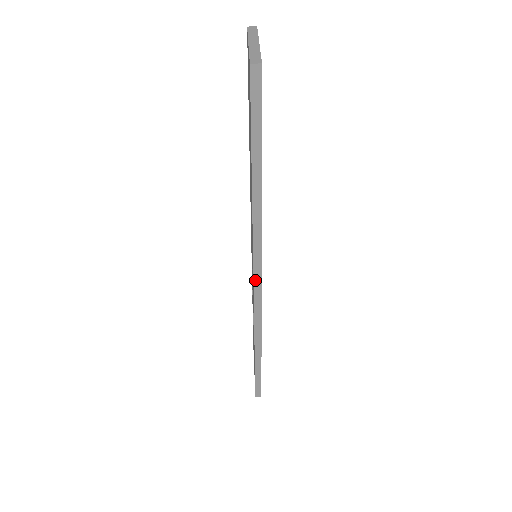
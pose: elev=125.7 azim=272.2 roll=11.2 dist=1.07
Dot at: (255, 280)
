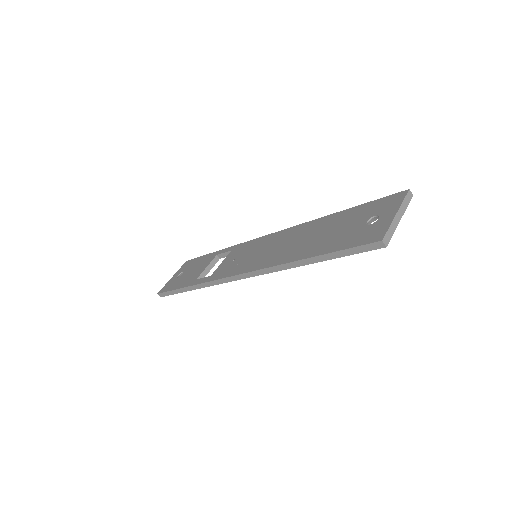
Dot at: (241, 275)
